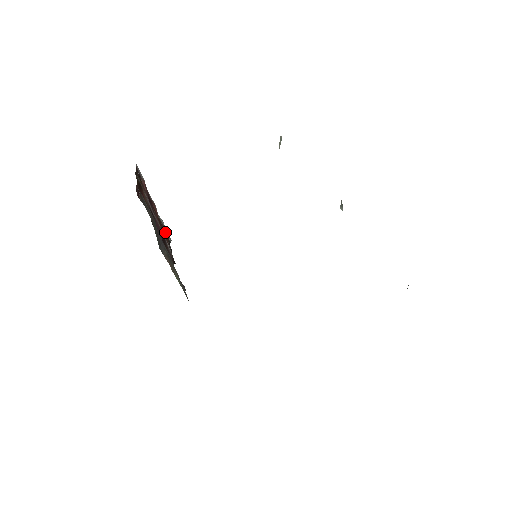
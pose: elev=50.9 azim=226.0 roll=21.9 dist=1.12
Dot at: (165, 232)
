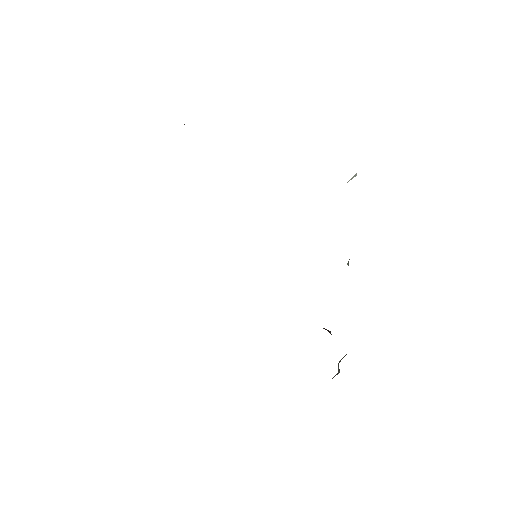
Dot at: occluded
